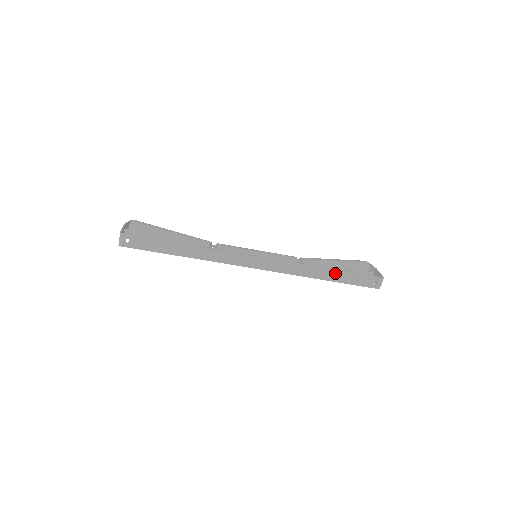
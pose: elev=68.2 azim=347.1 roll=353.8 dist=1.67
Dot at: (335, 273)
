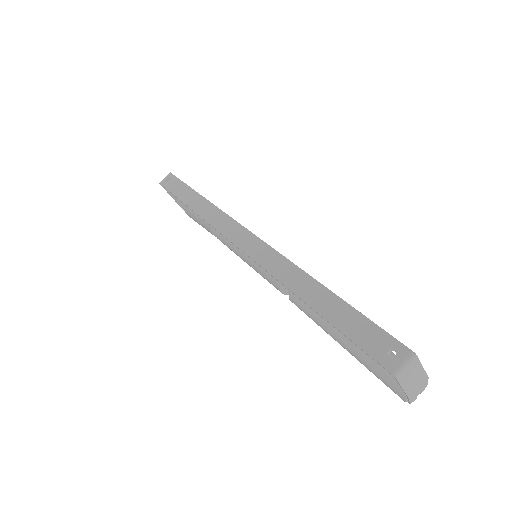
Dot at: (328, 297)
